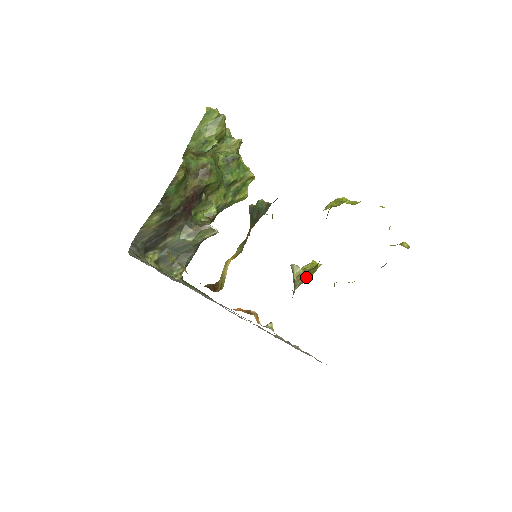
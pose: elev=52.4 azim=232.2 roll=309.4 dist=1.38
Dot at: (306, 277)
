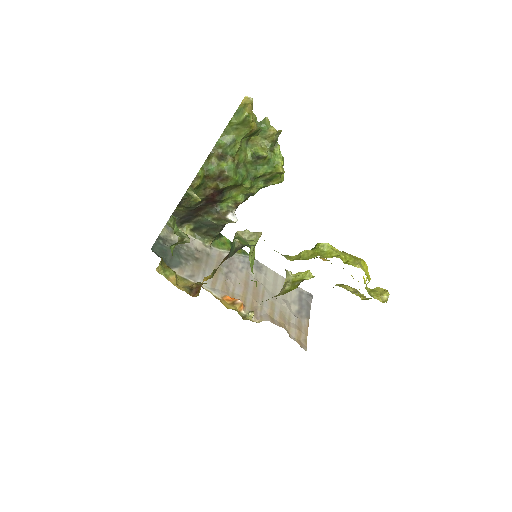
Dot at: (289, 288)
